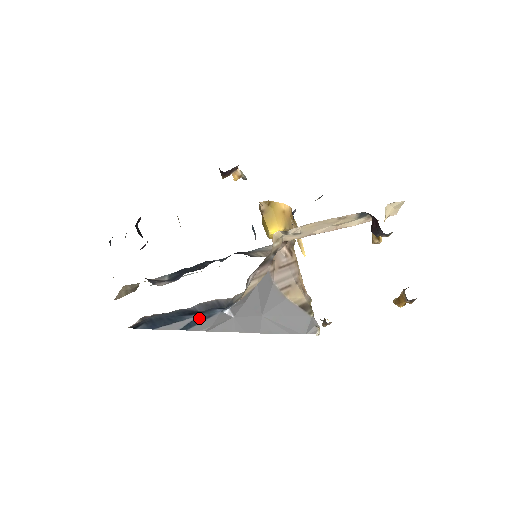
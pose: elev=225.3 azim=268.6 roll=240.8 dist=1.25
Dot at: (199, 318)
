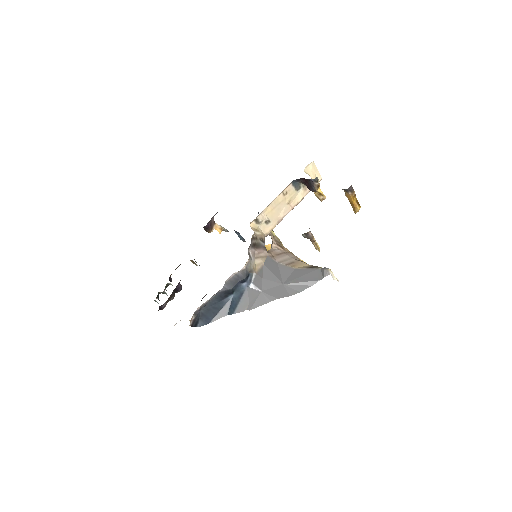
Dot at: (235, 298)
